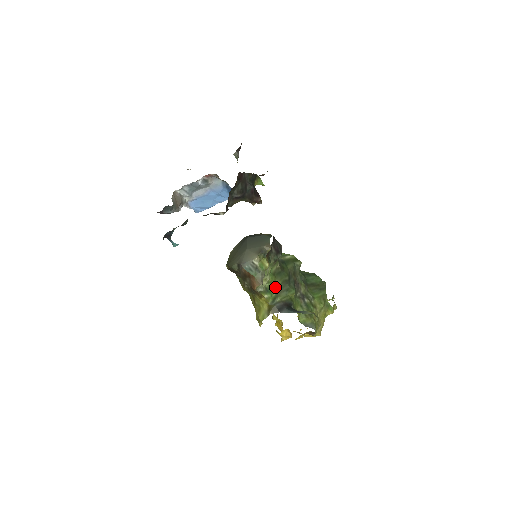
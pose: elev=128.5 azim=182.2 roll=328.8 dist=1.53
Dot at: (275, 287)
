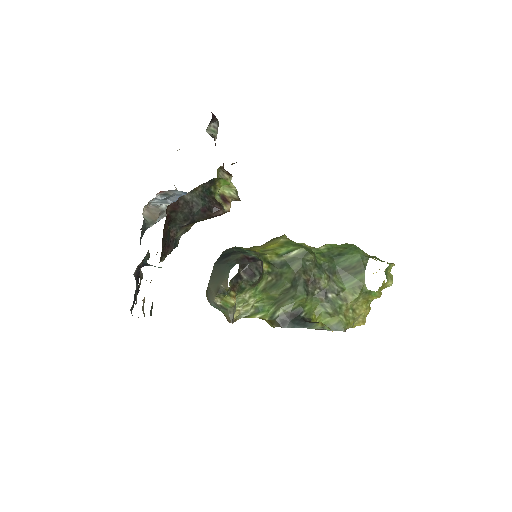
Dot at: (272, 301)
